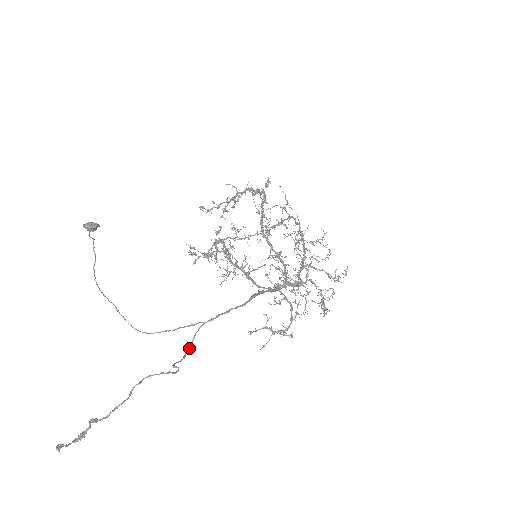
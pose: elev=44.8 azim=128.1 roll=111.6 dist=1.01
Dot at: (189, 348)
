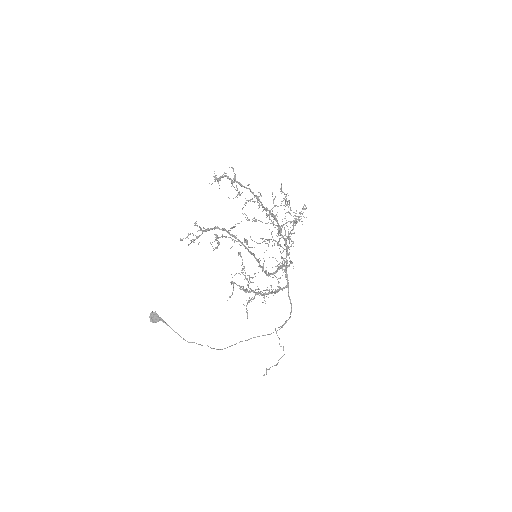
Dot at: occluded
